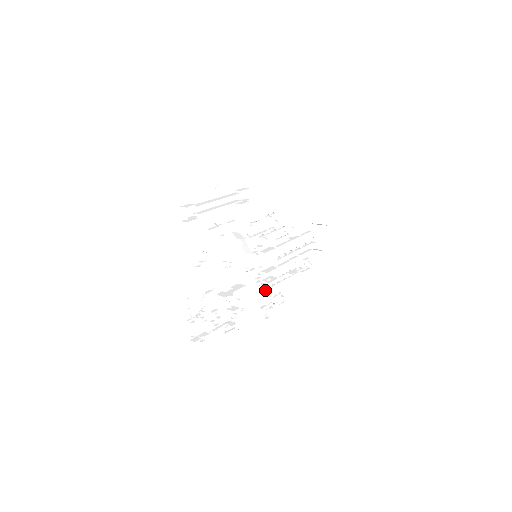
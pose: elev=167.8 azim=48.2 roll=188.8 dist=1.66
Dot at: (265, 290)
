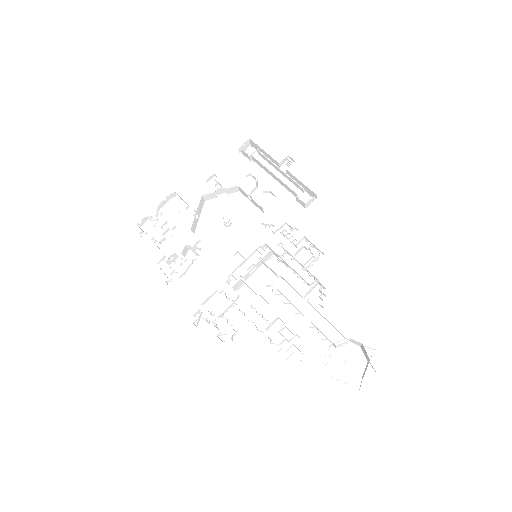
Dot at: (225, 296)
